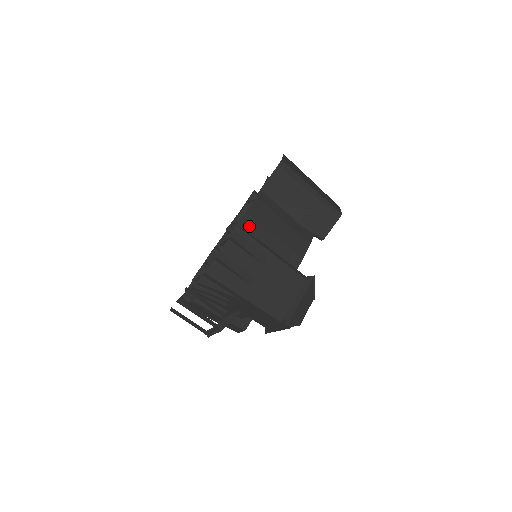
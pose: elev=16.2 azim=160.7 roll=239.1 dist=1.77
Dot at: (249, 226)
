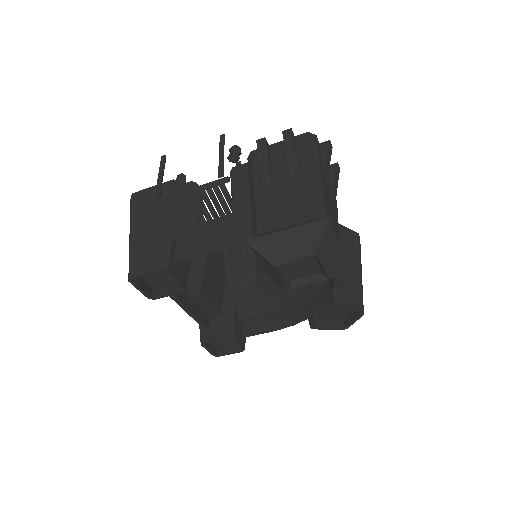
Dot at: occluded
